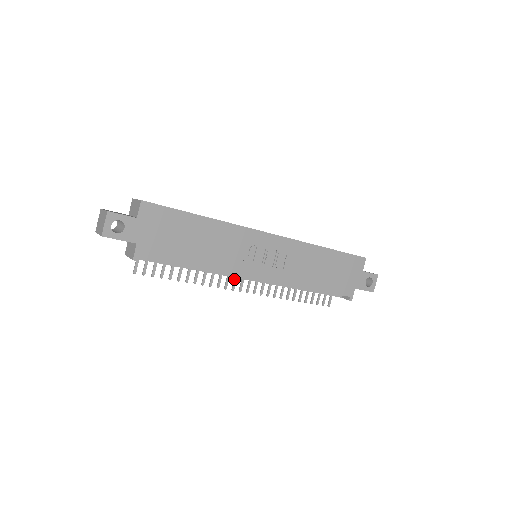
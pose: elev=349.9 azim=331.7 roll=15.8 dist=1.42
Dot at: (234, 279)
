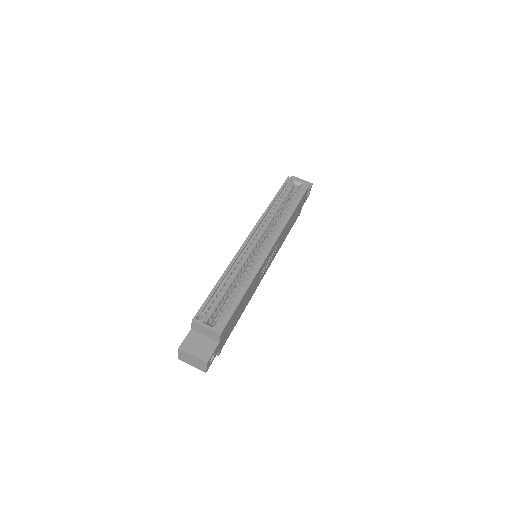
Dot at: occluded
